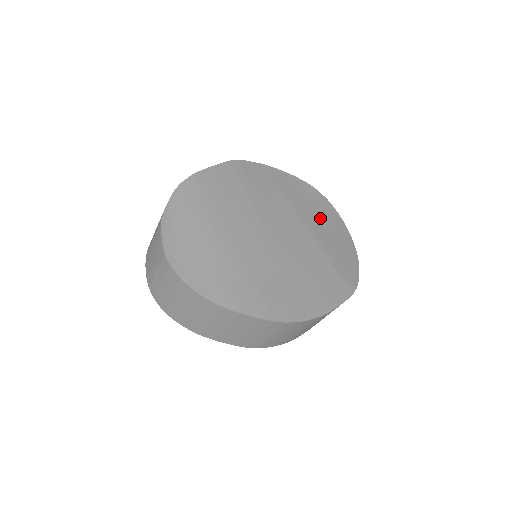
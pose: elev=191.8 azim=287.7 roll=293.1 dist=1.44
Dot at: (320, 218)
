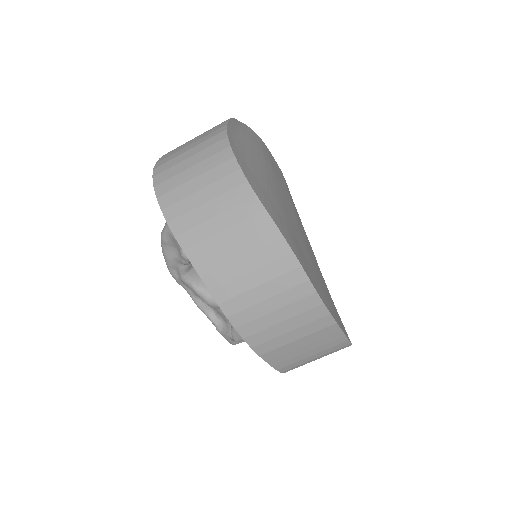
Dot at: occluded
